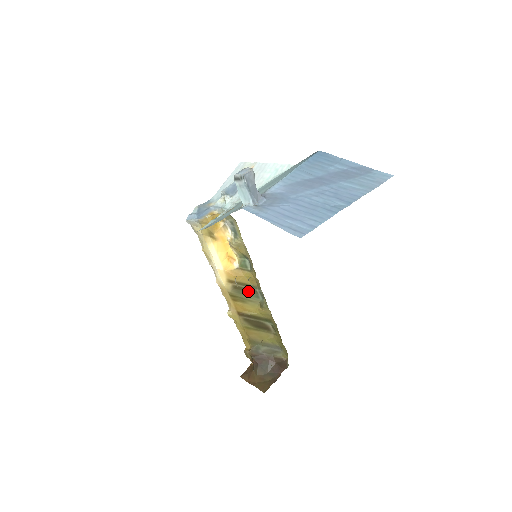
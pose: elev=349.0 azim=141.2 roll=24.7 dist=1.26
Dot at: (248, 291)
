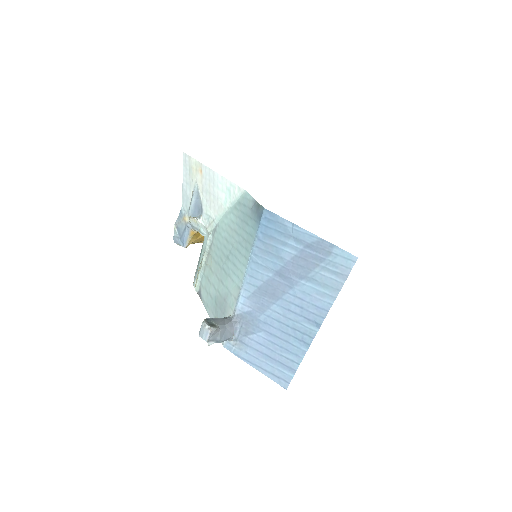
Dot at: occluded
